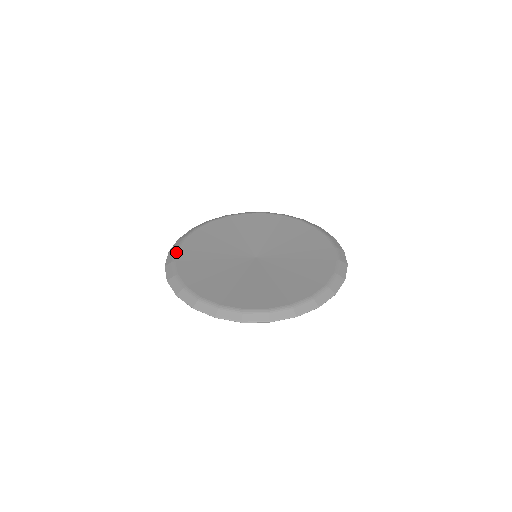
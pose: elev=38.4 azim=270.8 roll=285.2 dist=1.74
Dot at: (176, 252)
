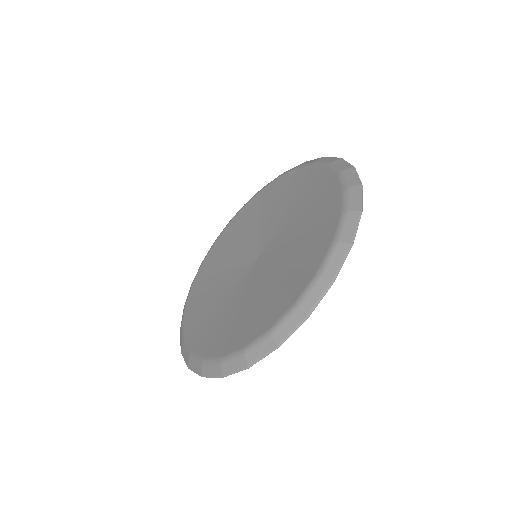
Dot at: (190, 289)
